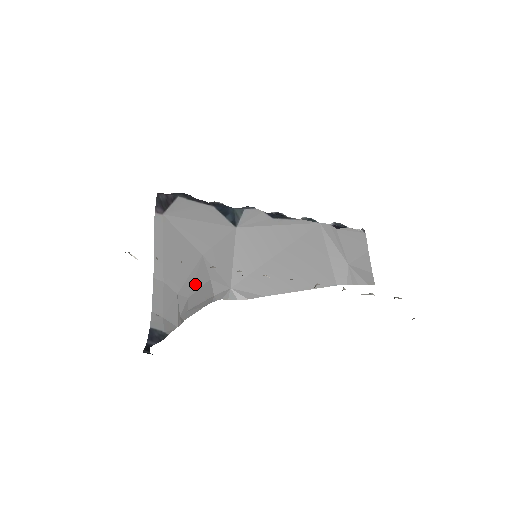
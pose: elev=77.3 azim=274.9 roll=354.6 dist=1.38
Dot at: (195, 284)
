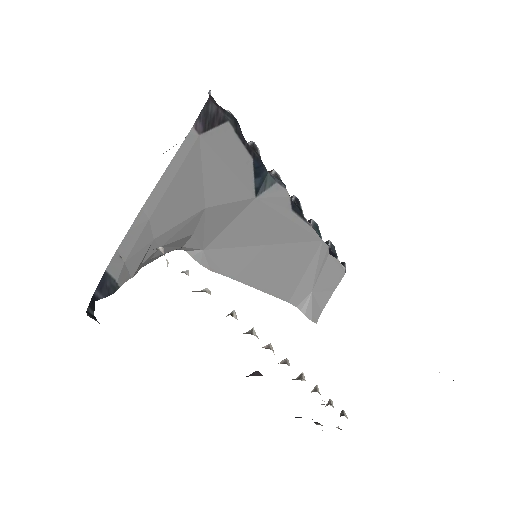
Dot at: (177, 235)
